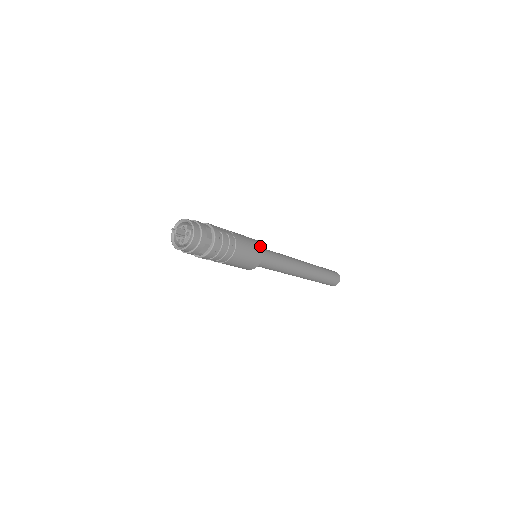
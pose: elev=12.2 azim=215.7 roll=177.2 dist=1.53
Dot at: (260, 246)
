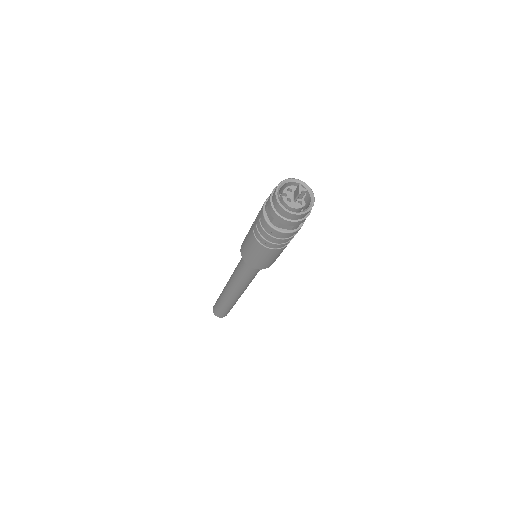
Dot at: occluded
